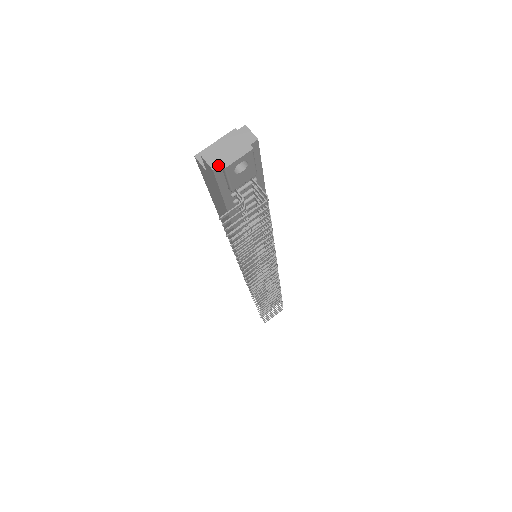
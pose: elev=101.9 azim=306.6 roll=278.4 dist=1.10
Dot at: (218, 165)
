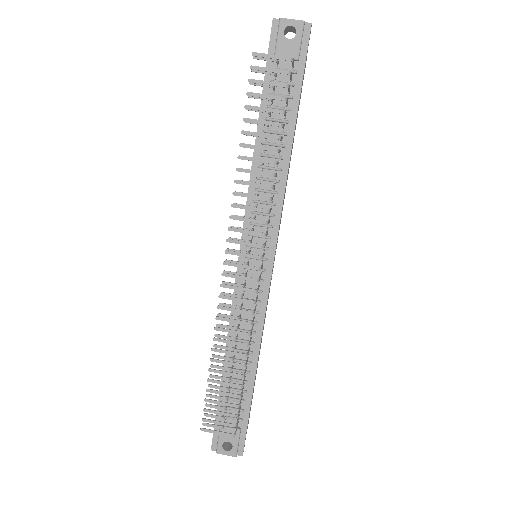
Dot at: (278, 19)
